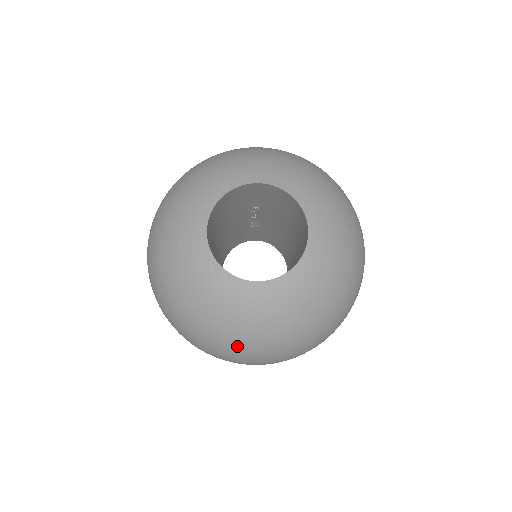
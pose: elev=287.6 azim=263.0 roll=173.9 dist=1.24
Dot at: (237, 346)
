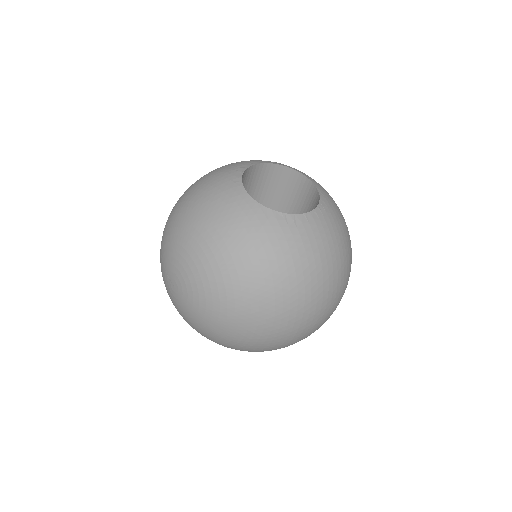
Dot at: (303, 285)
